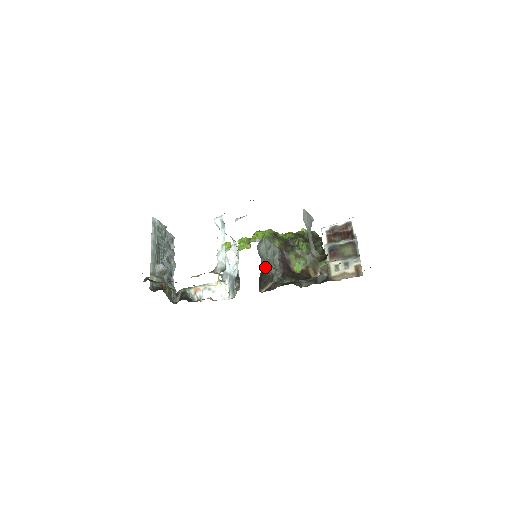
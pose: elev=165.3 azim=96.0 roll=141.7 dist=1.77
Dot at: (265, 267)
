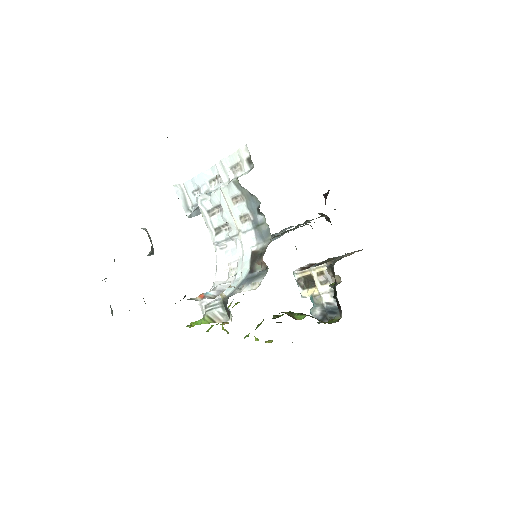
Dot at: occluded
